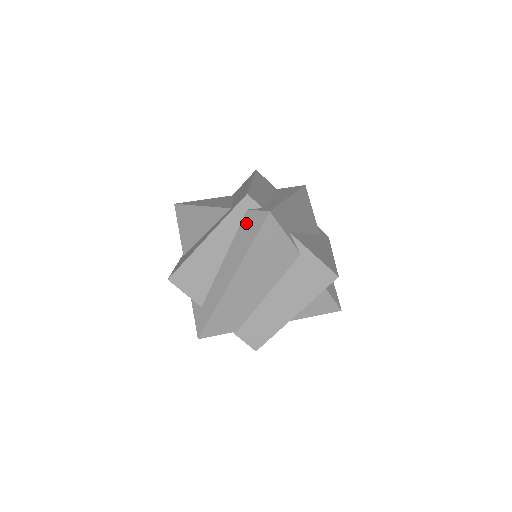
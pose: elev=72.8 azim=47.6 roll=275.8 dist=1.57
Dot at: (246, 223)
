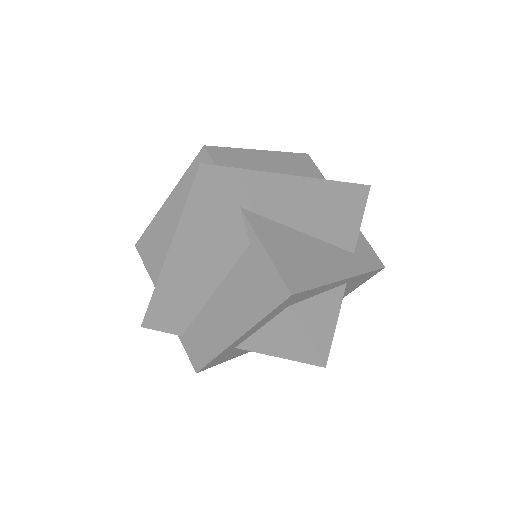
Dot at: occluded
